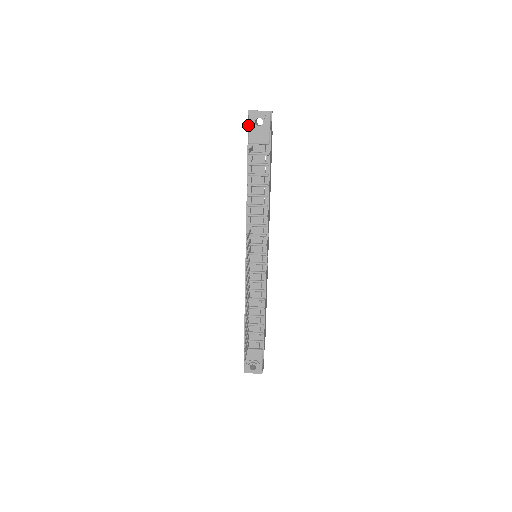
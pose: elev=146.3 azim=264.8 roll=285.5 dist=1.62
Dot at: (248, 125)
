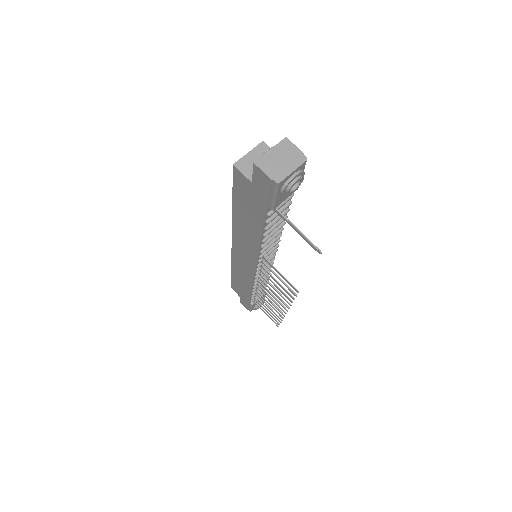
Dot at: (274, 196)
